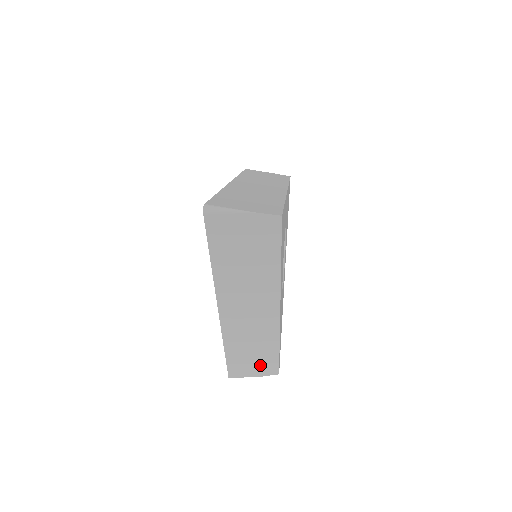
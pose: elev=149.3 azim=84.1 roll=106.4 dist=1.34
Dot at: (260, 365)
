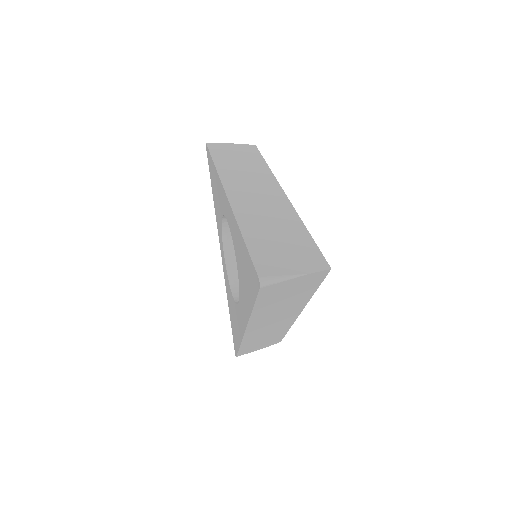
Dot at: (267, 343)
